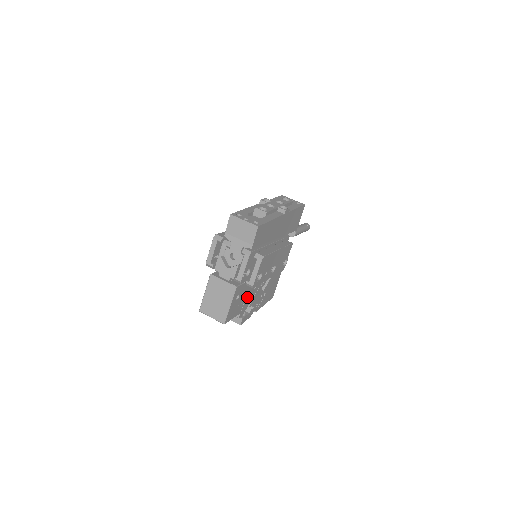
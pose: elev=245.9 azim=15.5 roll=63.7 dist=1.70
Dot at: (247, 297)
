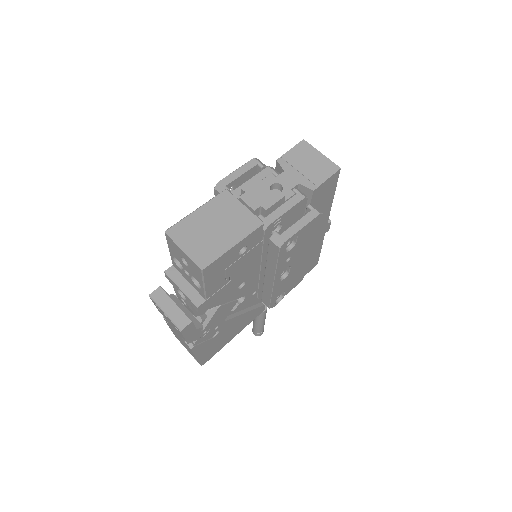
Dot at: (230, 284)
